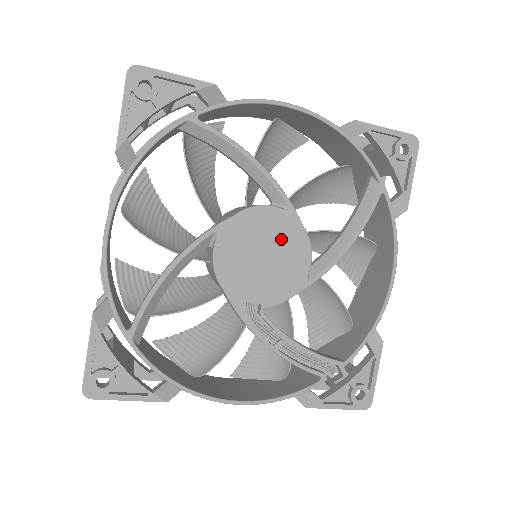
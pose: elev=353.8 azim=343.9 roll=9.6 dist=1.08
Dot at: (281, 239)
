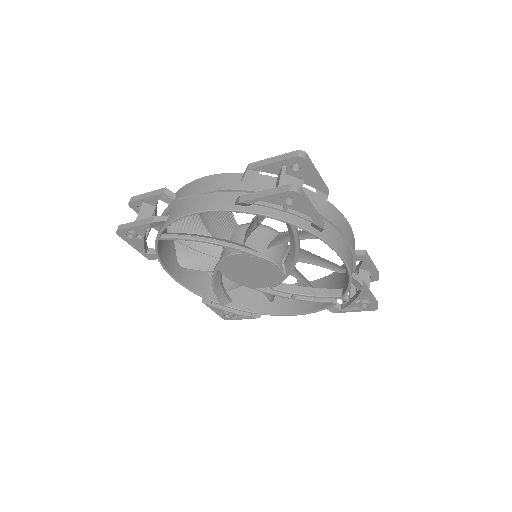
Dot at: (252, 264)
